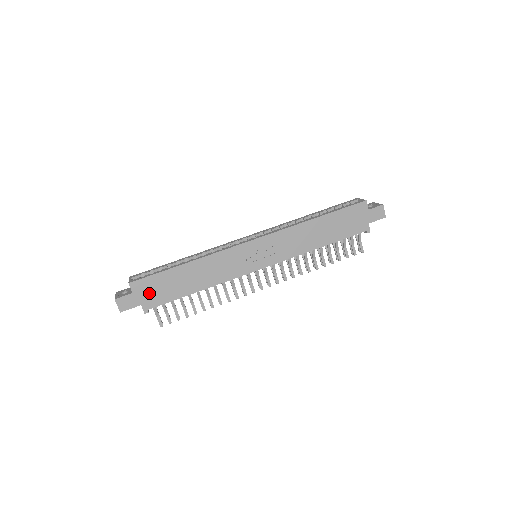
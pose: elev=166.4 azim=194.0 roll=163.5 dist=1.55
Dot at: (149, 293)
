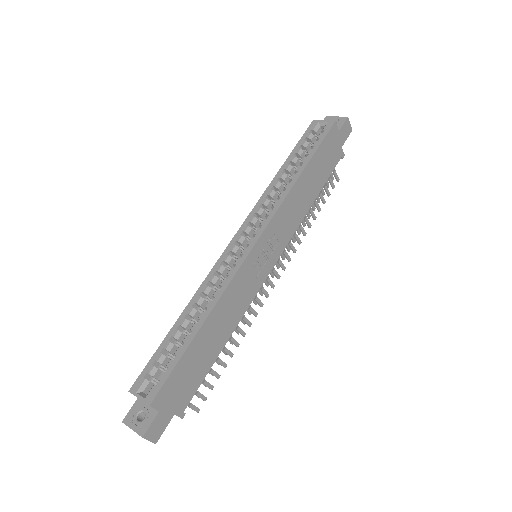
Dot at: (177, 394)
